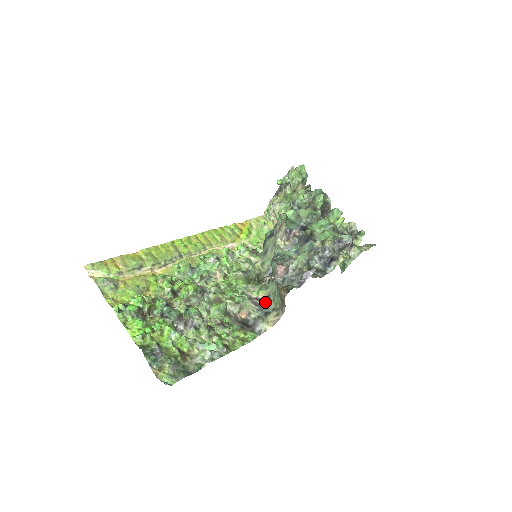
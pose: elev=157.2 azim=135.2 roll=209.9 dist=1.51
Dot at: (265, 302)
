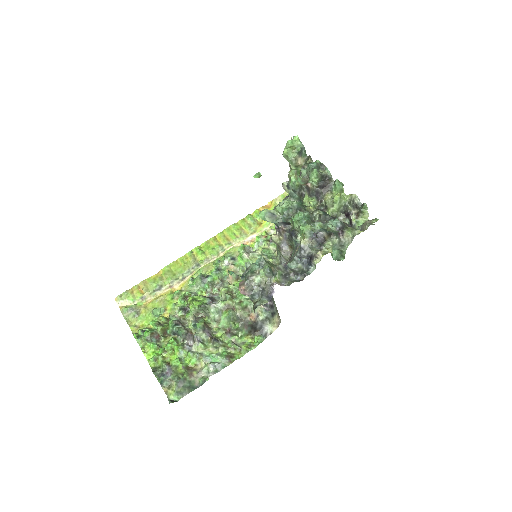
Dot at: (271, 302)
